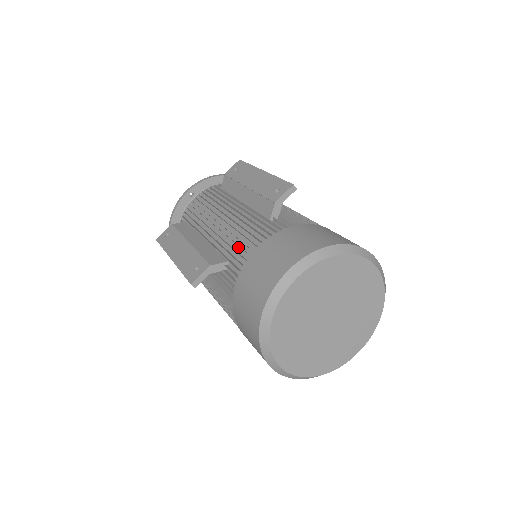
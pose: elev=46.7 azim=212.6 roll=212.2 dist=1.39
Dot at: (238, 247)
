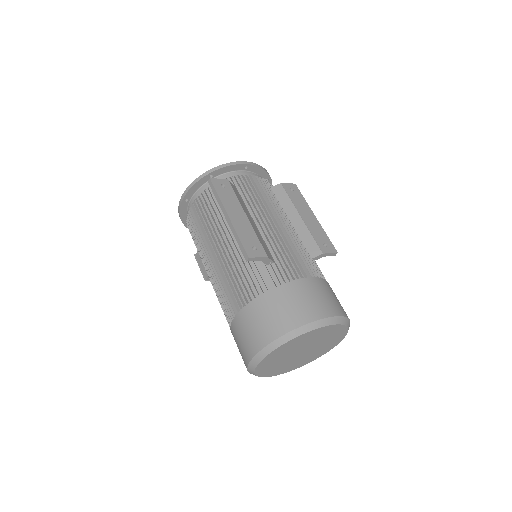
Dot at: (287, 259)
